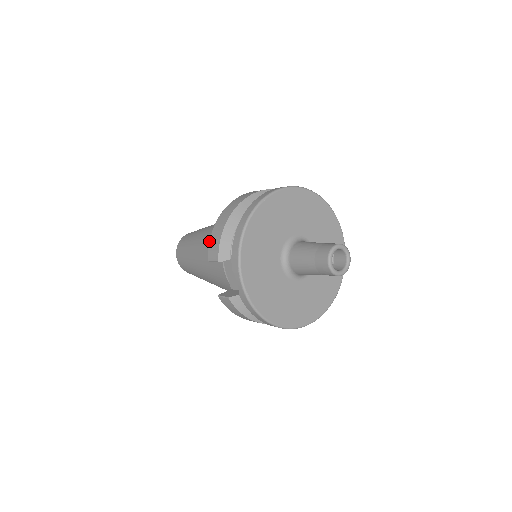
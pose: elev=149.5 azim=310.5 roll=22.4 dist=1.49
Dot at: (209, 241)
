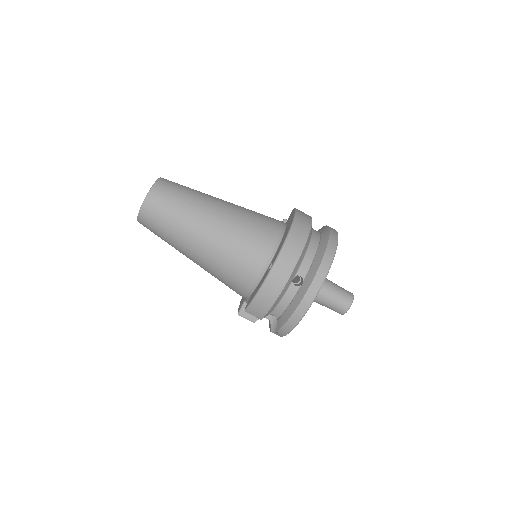
Dot at: (252, 304)
